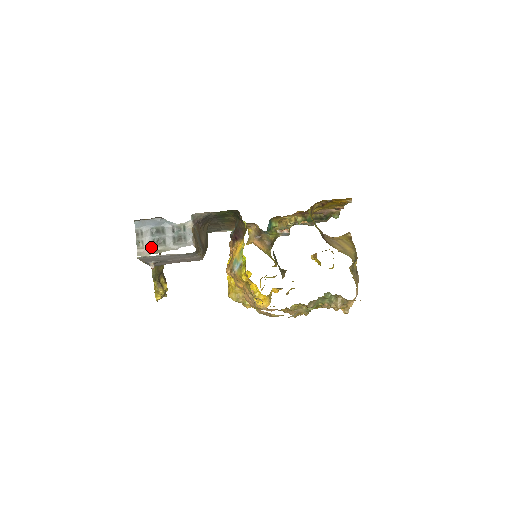
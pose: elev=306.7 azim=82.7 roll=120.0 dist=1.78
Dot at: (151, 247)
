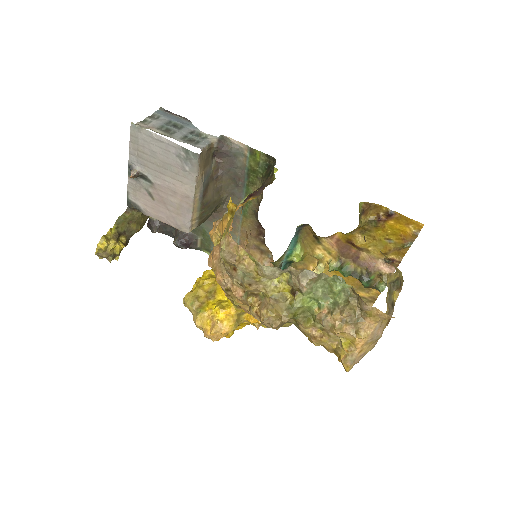
Dot at: (155, 128)
